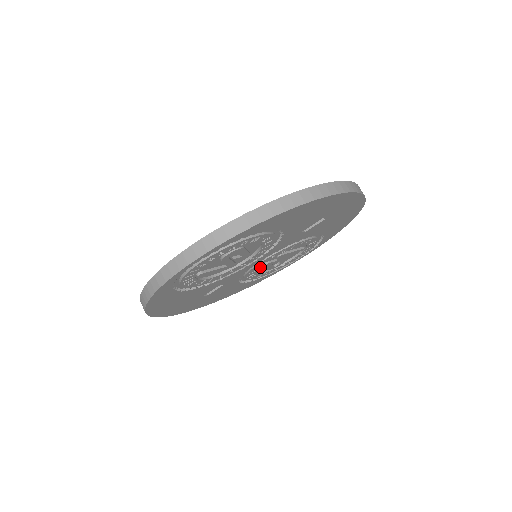
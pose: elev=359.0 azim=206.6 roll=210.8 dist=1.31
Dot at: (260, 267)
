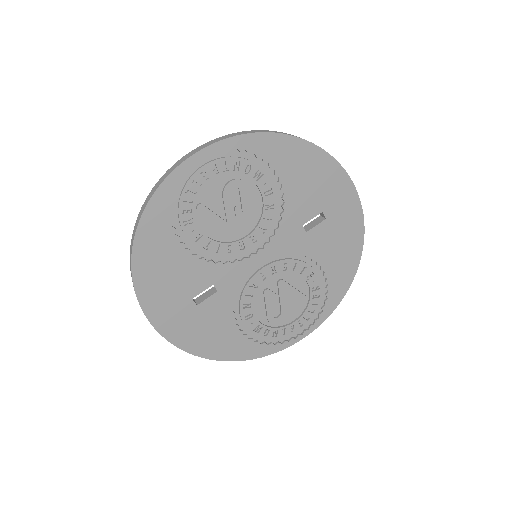
Dot at: (259, 300)
